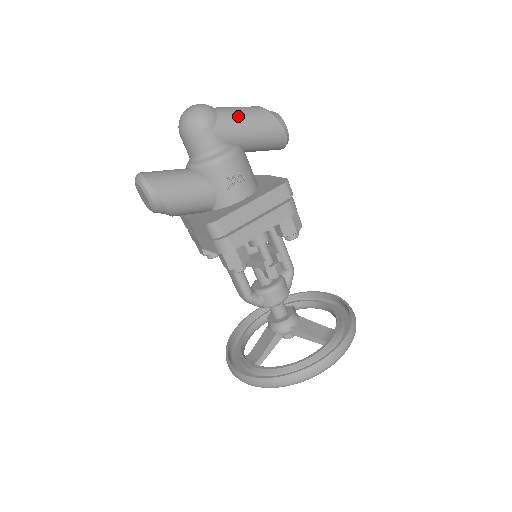
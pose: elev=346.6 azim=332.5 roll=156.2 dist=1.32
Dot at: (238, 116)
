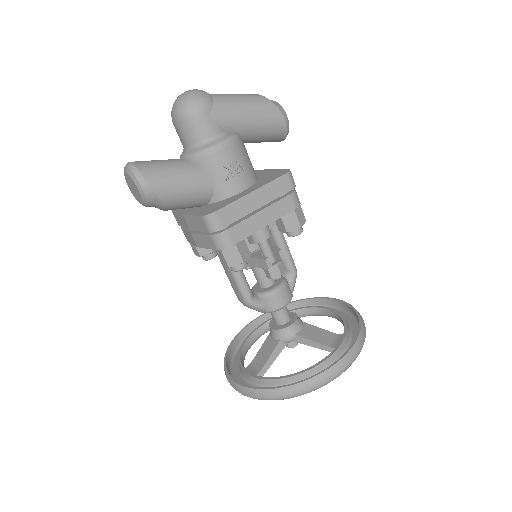
Dot at: (235, 102)
